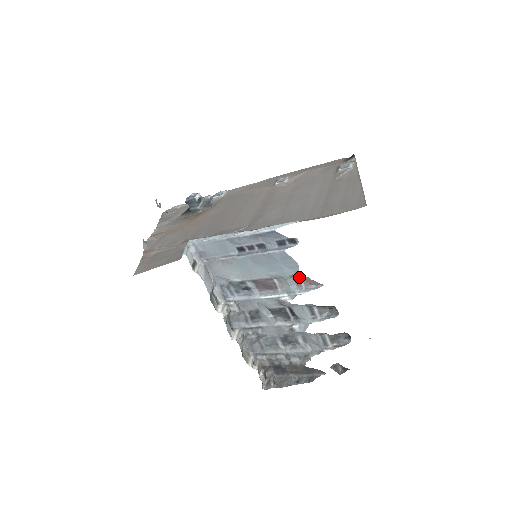
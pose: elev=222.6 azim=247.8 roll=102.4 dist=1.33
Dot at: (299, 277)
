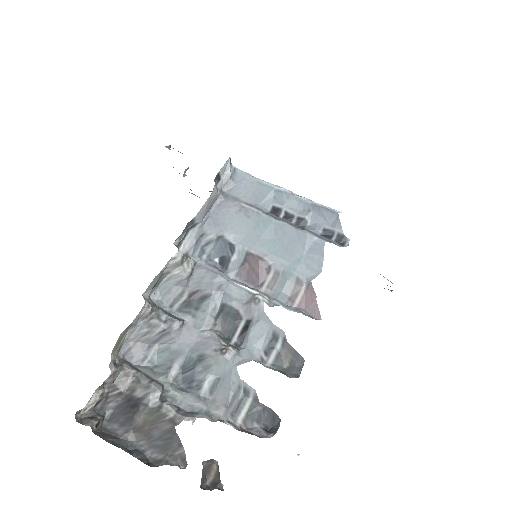
Dot at: (302, 290)
